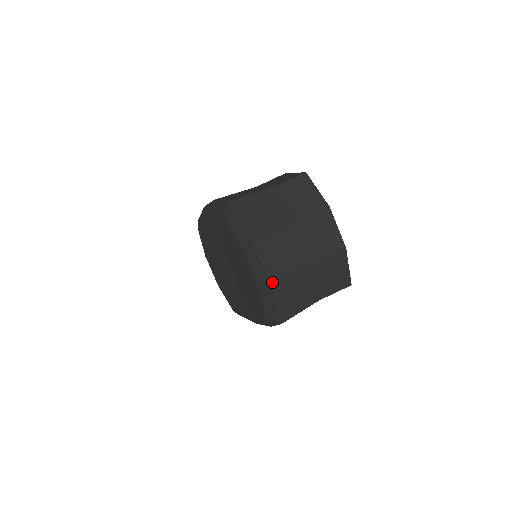
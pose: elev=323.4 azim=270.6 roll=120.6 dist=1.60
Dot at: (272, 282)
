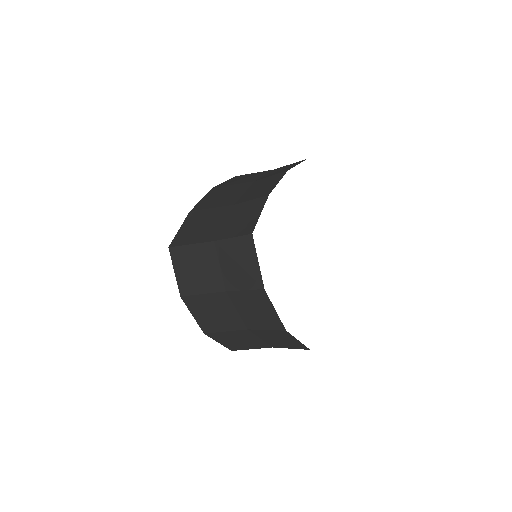
Dot at: (204, 331)
